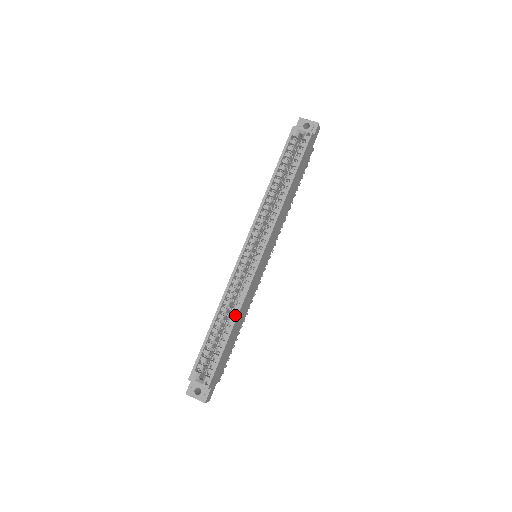
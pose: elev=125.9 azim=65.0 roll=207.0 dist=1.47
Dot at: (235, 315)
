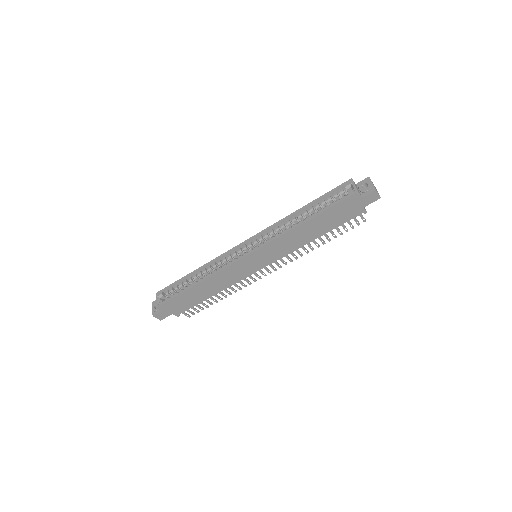
Dot at: (203, 278)
